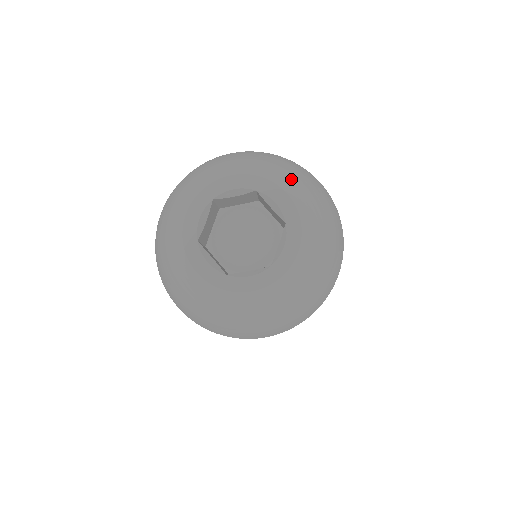
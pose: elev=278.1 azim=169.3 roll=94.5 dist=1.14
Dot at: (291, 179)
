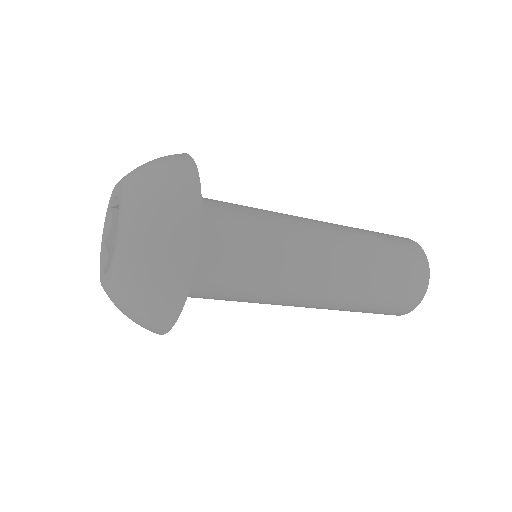
Dot at: (138, 182)
